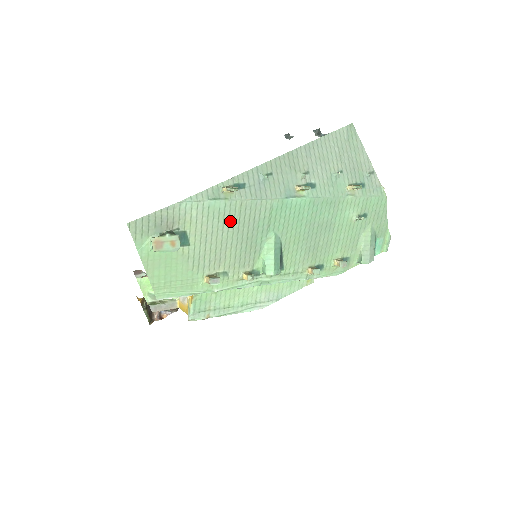
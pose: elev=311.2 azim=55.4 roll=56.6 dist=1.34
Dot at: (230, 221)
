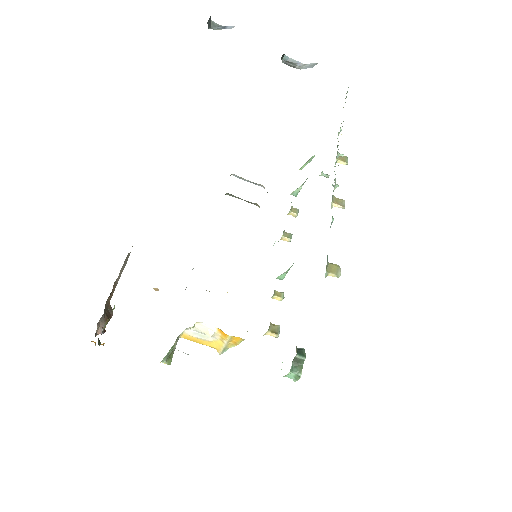
Dot at: occluded
